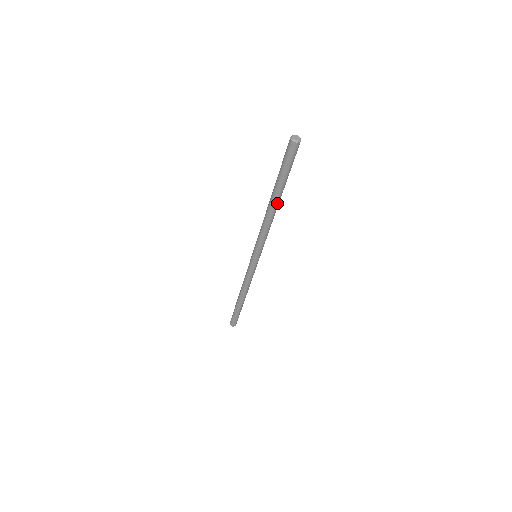
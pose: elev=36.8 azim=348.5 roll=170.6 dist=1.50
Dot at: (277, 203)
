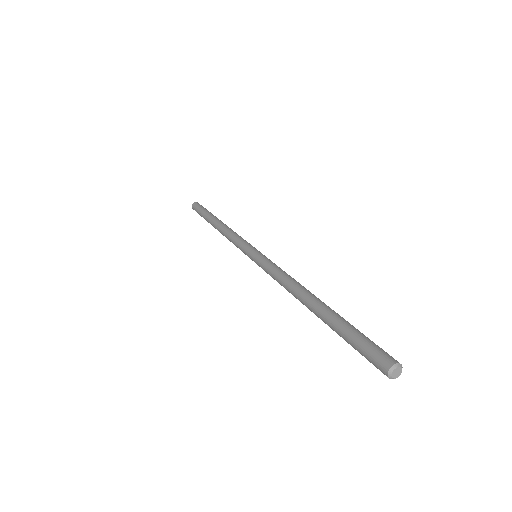
Dot at: occluded
